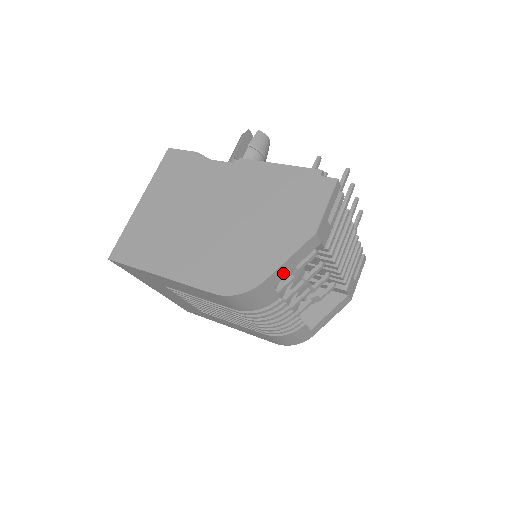
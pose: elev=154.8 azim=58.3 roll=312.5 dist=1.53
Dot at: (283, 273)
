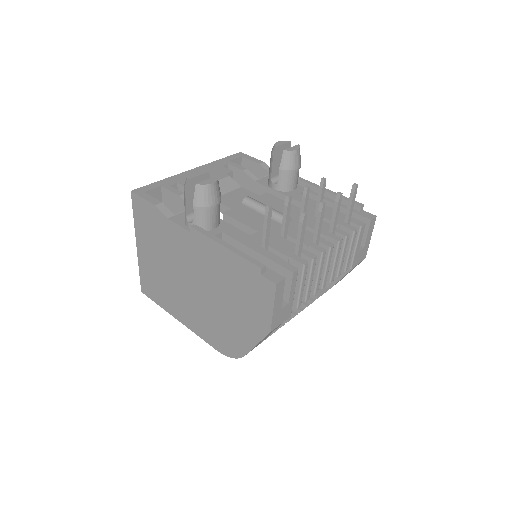
Dot at: occluded
